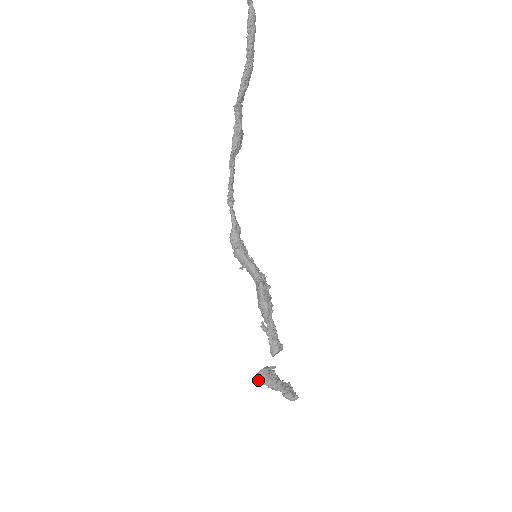
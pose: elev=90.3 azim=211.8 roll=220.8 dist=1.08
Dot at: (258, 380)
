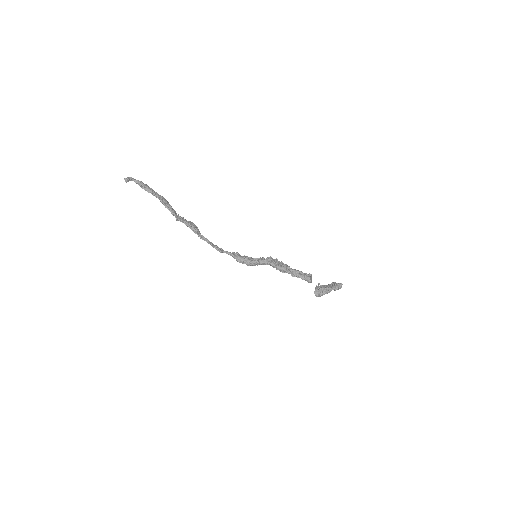
Dot at: occluded
